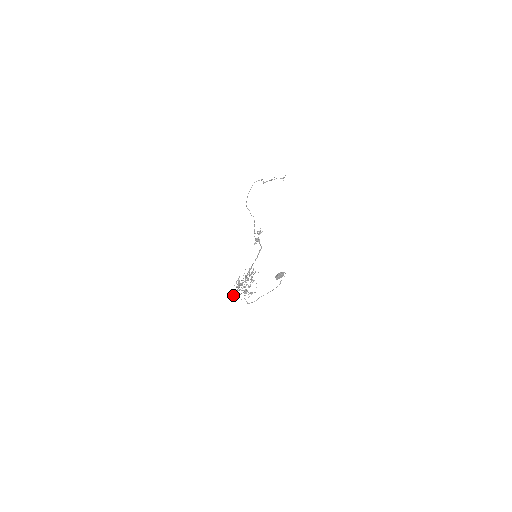
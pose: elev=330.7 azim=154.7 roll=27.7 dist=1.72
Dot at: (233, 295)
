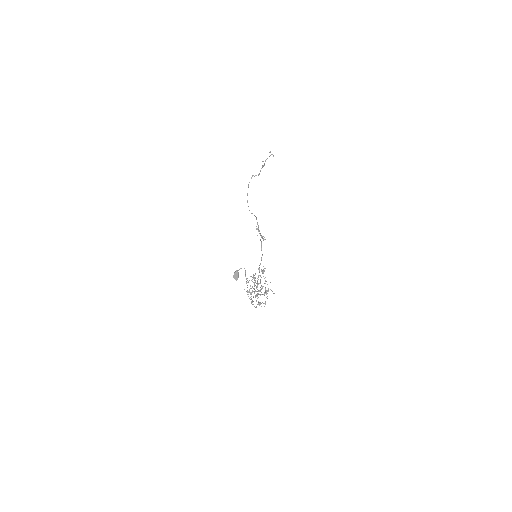
Dot at: (259, 303)
